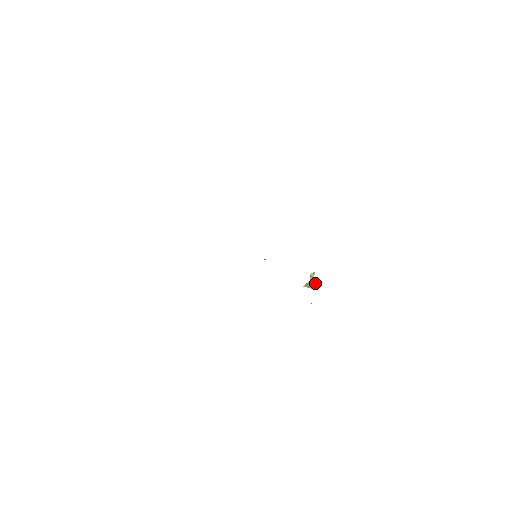
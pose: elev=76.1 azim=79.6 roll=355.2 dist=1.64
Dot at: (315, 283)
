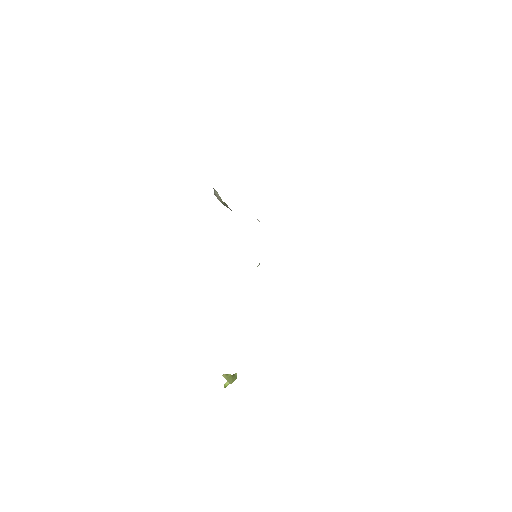
Dot at: (235, 379)
